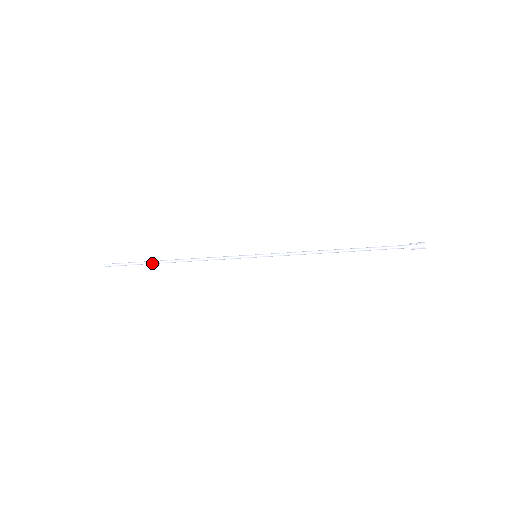
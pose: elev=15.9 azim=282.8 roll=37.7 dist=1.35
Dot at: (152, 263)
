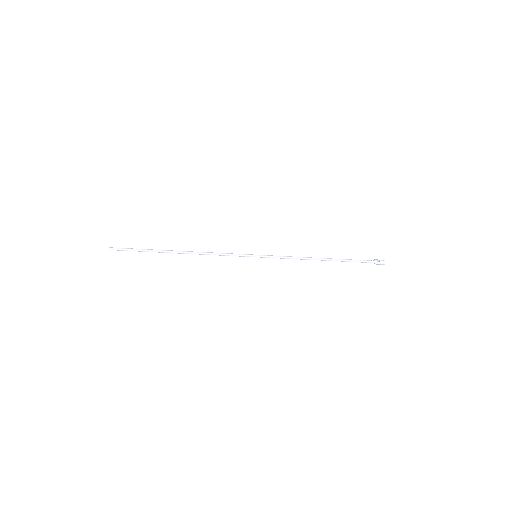
Dot at: (160, 252)
